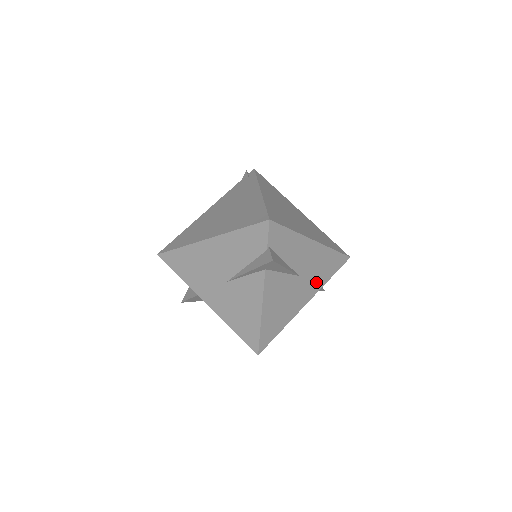
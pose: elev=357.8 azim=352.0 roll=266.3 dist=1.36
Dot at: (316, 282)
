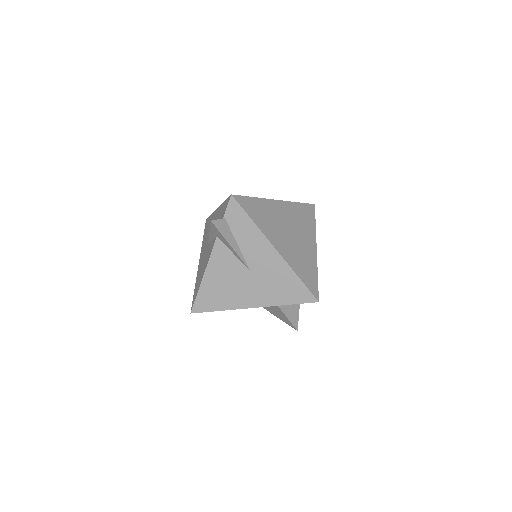
Dot at: (269, 294)
